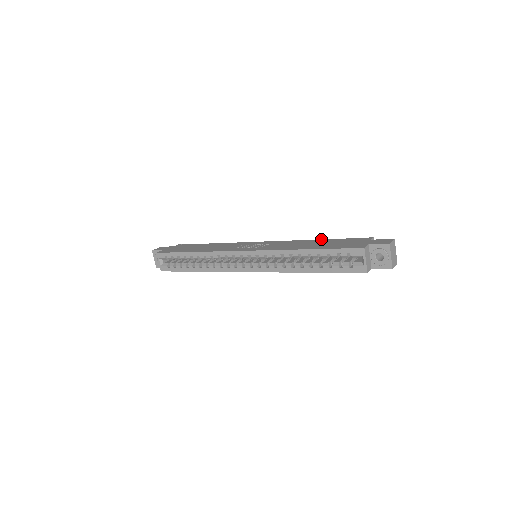
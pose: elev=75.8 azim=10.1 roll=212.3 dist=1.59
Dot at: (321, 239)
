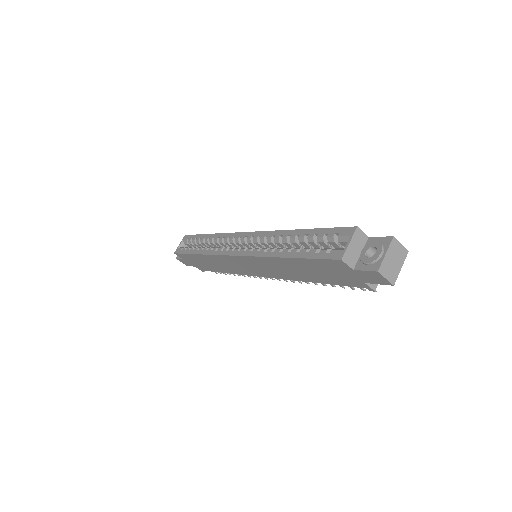
Dot at: occluded
